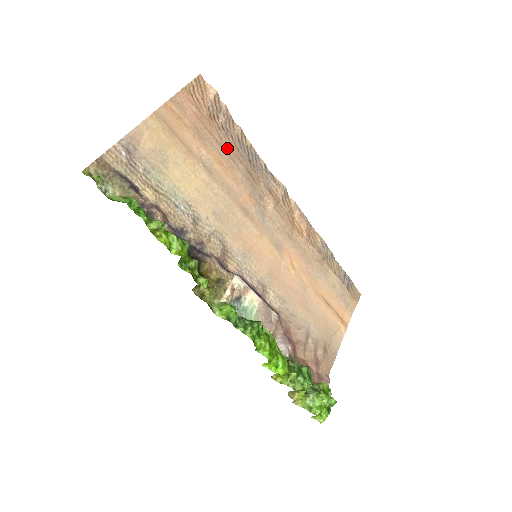
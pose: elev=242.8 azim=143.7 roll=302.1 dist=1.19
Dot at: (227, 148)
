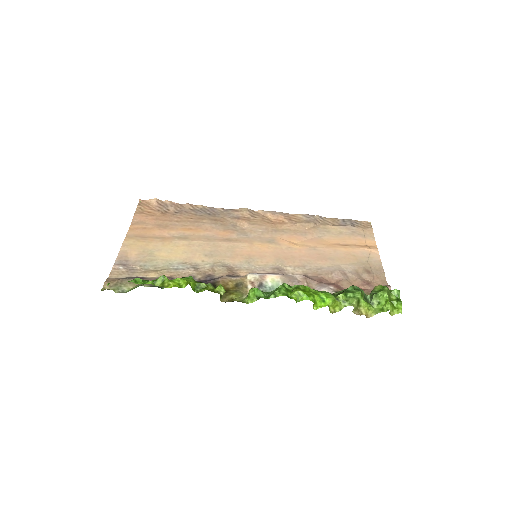
Dot at: (187, 219)
